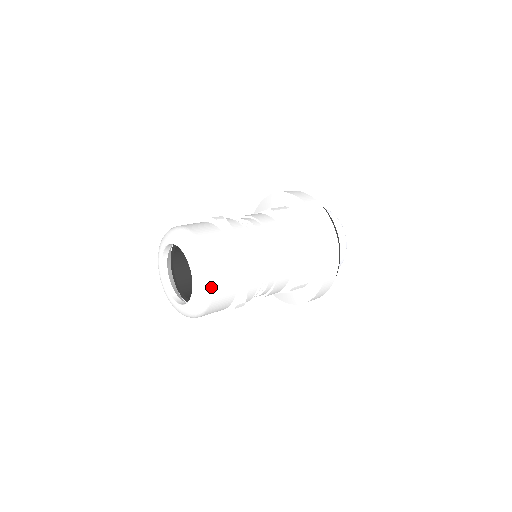
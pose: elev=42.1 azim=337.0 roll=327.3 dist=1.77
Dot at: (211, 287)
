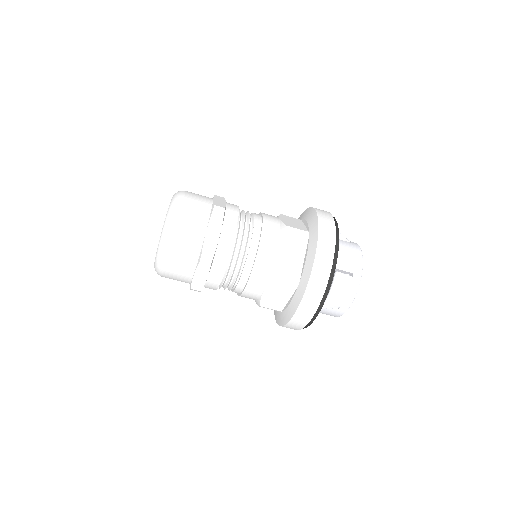
Dot at: (176, 219)
